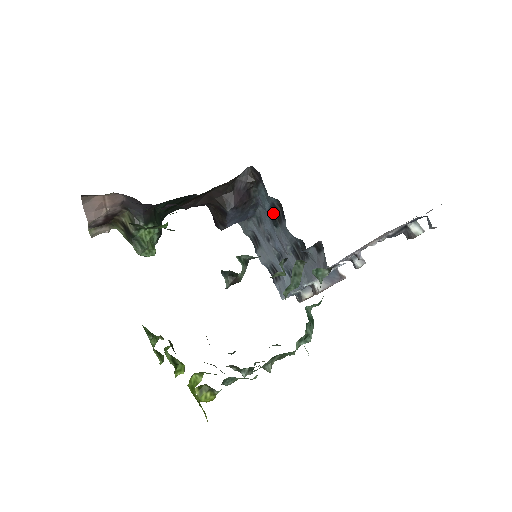
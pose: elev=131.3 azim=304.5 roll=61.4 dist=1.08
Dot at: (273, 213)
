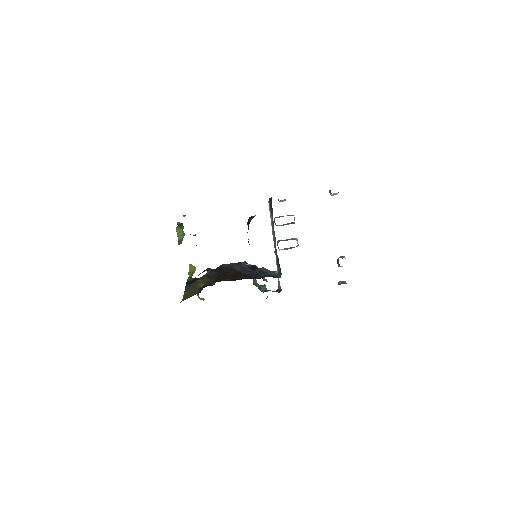
Dot at: occluded
